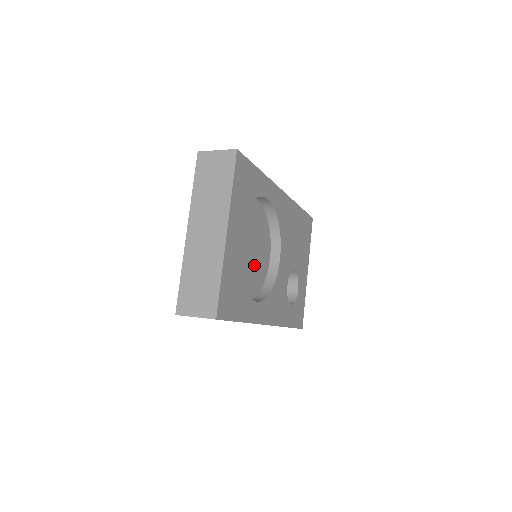
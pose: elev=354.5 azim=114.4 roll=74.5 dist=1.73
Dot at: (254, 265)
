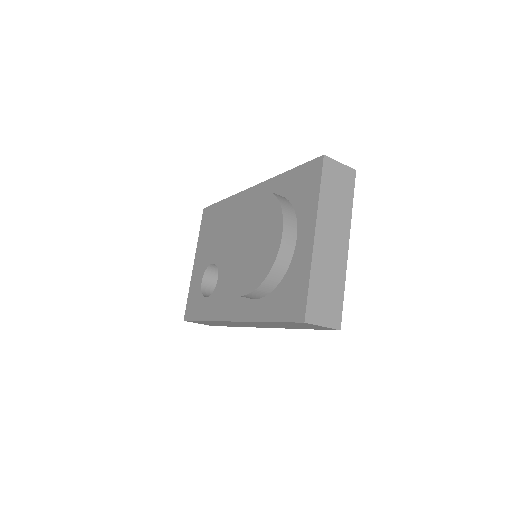
Dot at: occluded
